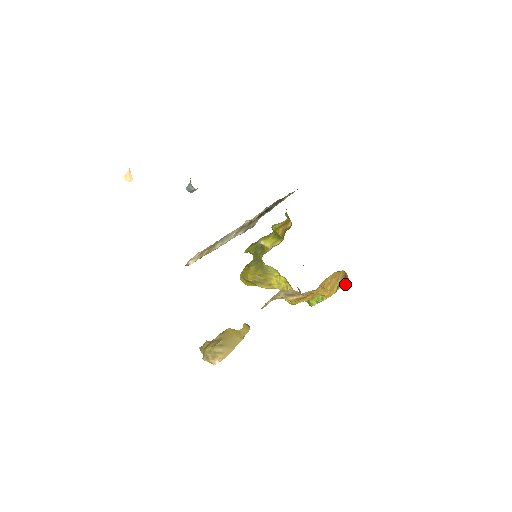
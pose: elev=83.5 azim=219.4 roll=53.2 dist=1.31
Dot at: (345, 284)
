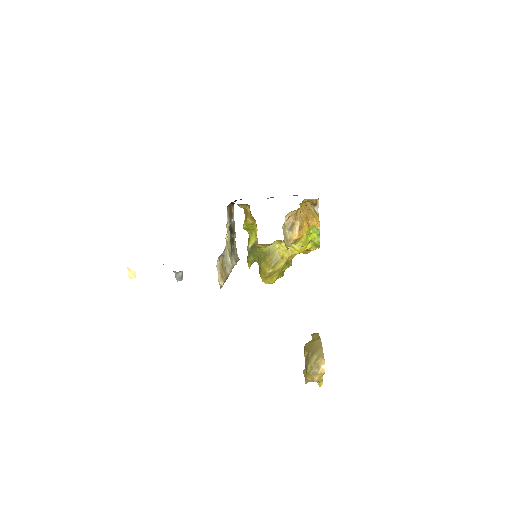
Dot at: (316, 206)
